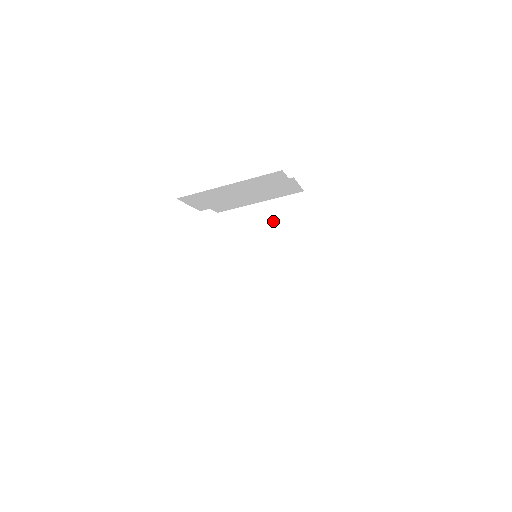
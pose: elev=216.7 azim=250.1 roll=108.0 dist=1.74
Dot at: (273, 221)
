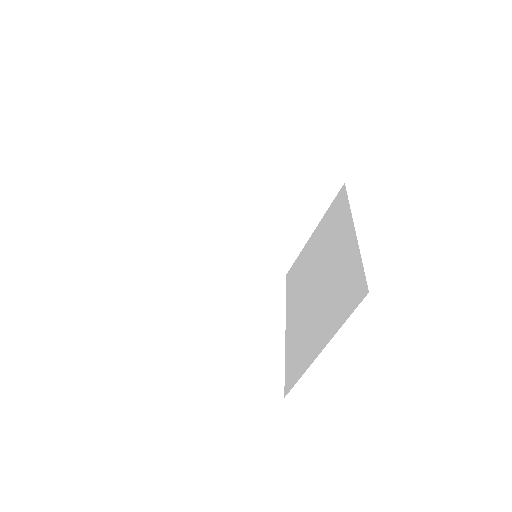
Dot at: (321, 237)
